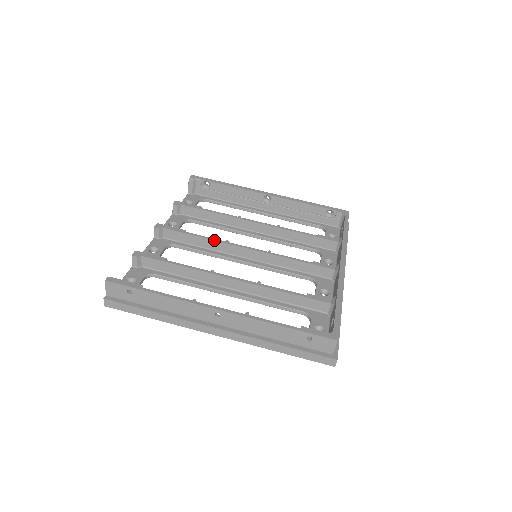
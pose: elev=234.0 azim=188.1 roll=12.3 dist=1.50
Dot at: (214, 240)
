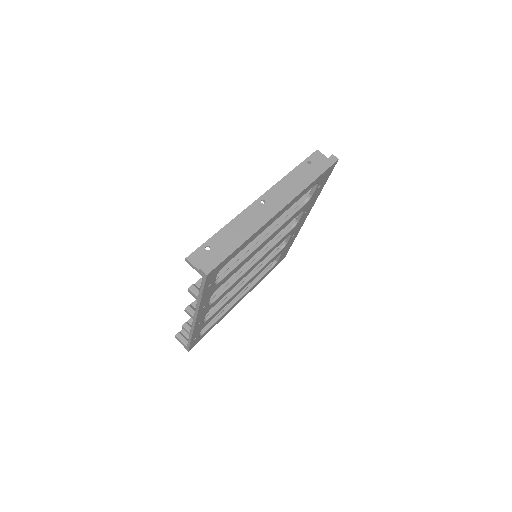
Dot at: occluded
